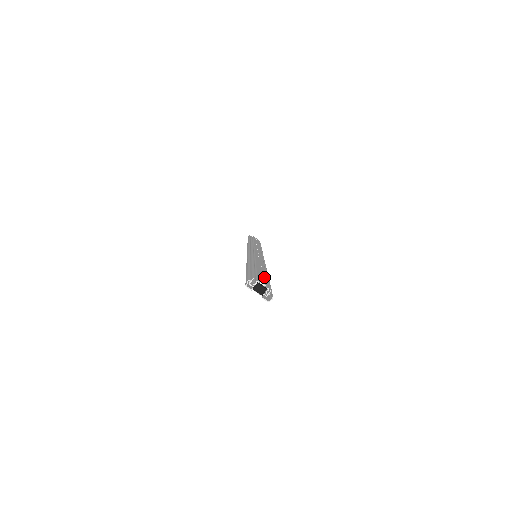
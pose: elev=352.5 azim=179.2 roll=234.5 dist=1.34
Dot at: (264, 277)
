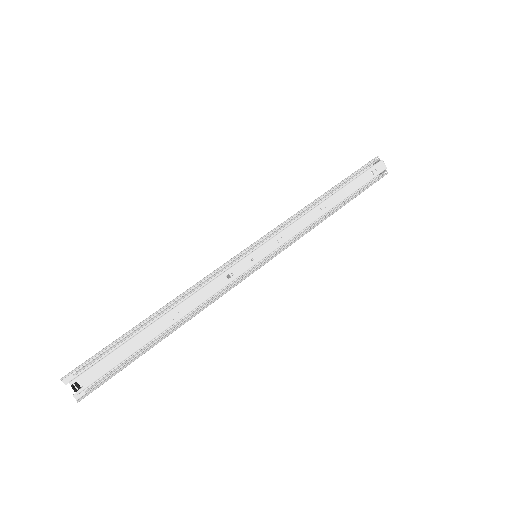
Dot at: (118, 360)
